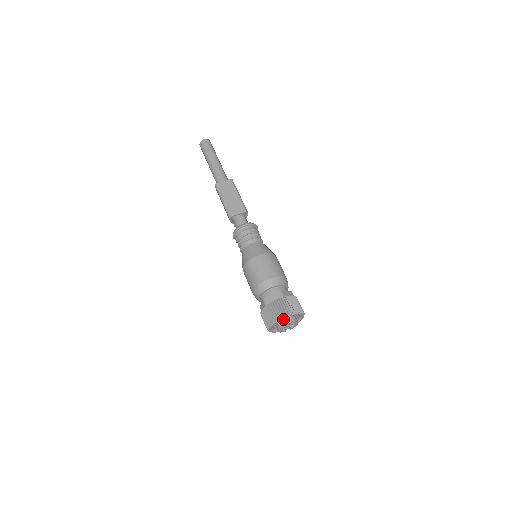
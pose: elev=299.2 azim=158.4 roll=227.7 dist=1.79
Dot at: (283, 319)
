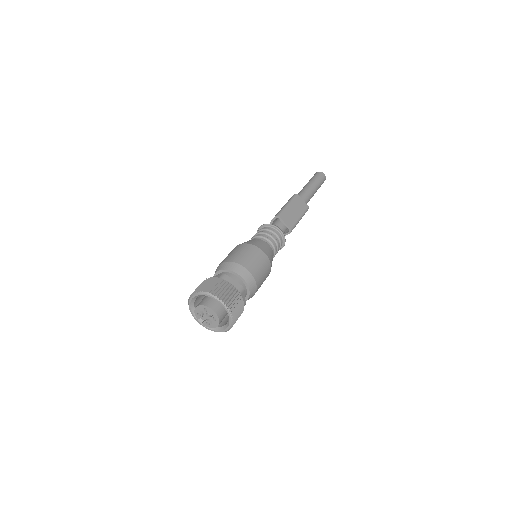
Dot at: (215, 304)
